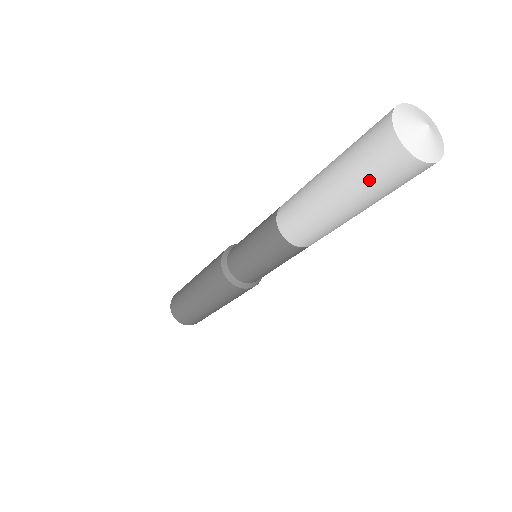
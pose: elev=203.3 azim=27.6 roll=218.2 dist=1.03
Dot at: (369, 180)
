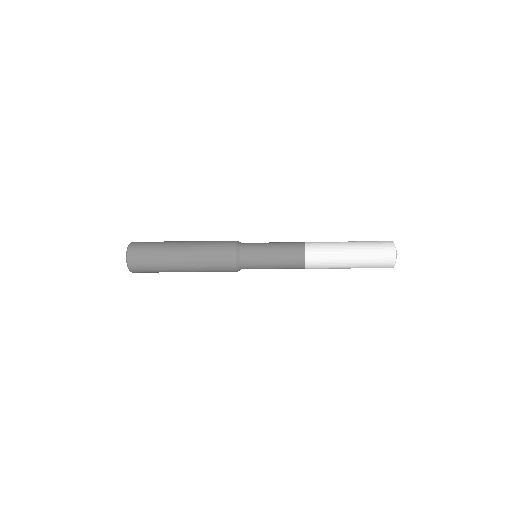
Dot at: (371, 267)
